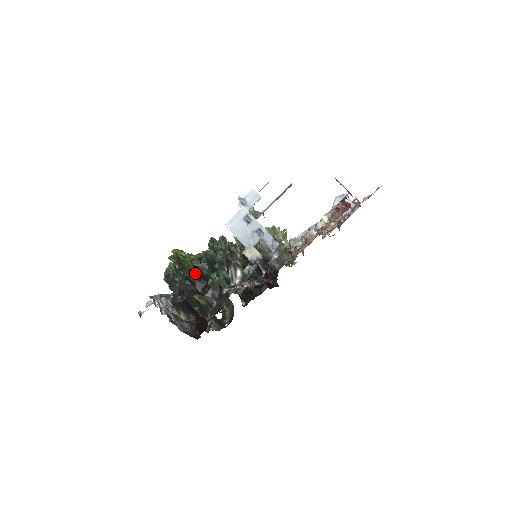
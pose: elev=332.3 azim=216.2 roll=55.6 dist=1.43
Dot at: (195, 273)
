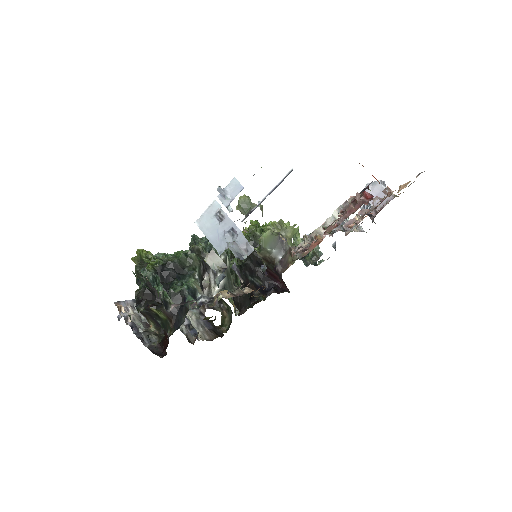
Dot at: occluded
